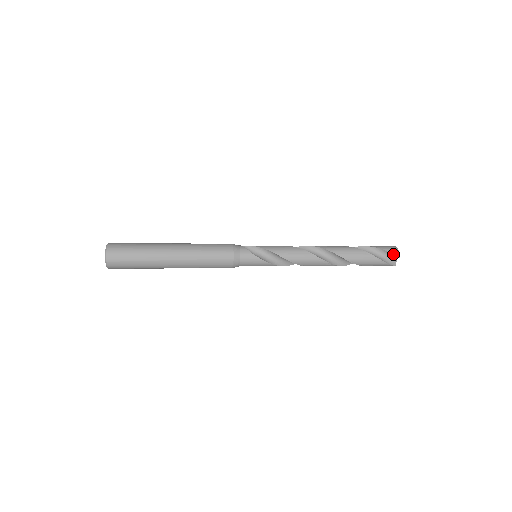
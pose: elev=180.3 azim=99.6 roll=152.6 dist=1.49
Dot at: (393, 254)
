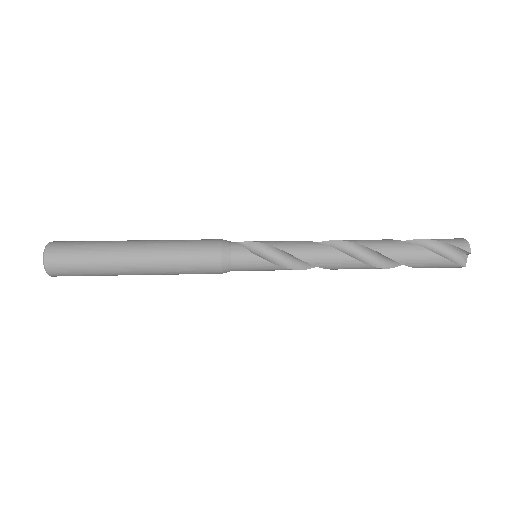
Dot at: (460, 248)
